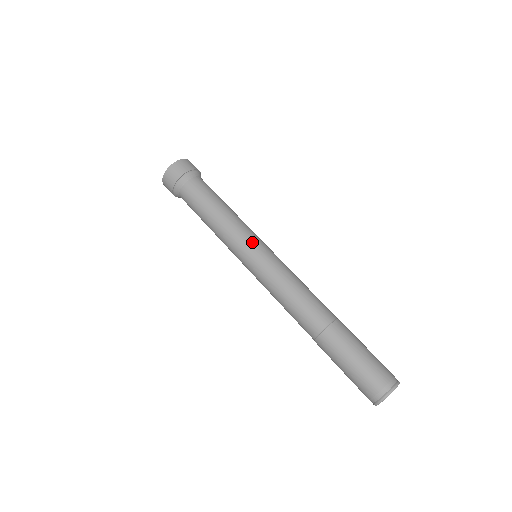
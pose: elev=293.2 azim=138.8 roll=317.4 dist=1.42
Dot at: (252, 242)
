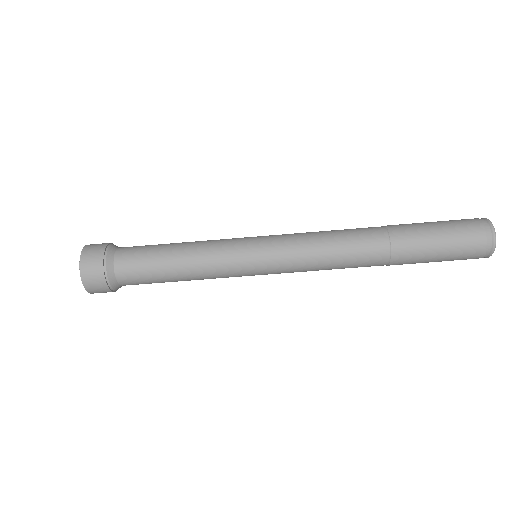
Dot at: (243, 245)
